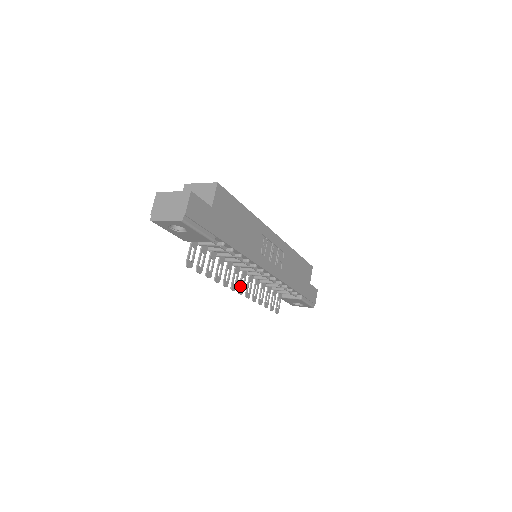
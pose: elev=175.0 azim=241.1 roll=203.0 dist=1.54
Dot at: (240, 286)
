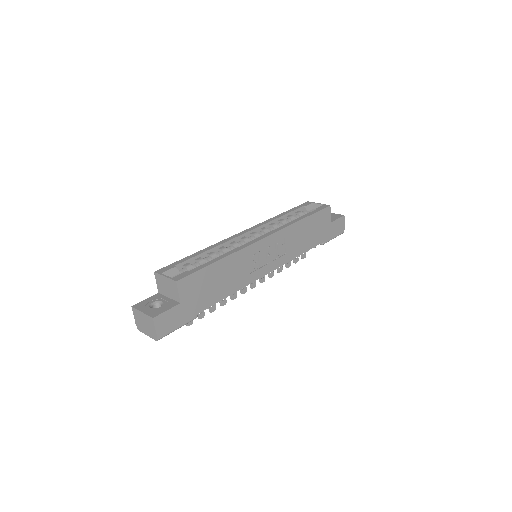
Dot at: occluded
